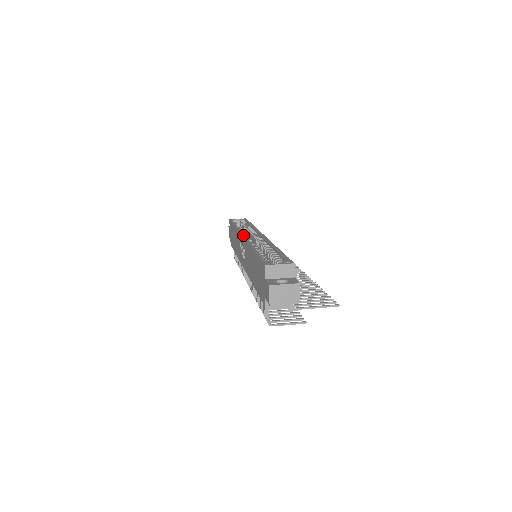
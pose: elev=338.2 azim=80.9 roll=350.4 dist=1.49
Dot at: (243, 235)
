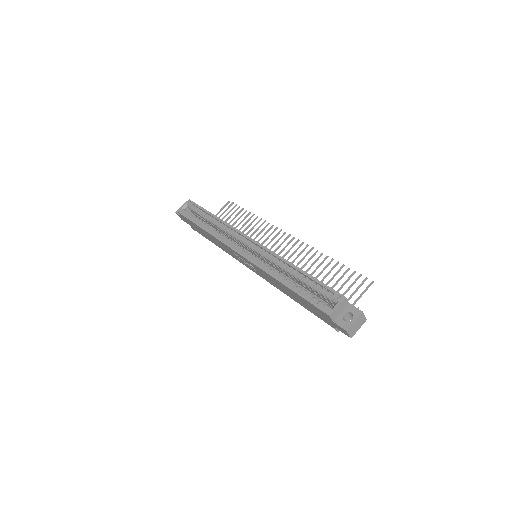
Dot at: (239, 252)
